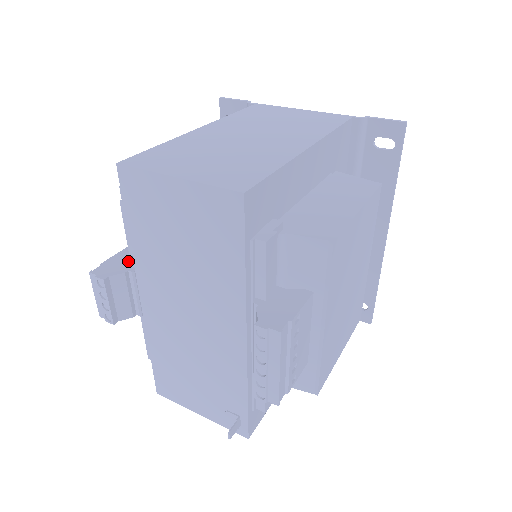
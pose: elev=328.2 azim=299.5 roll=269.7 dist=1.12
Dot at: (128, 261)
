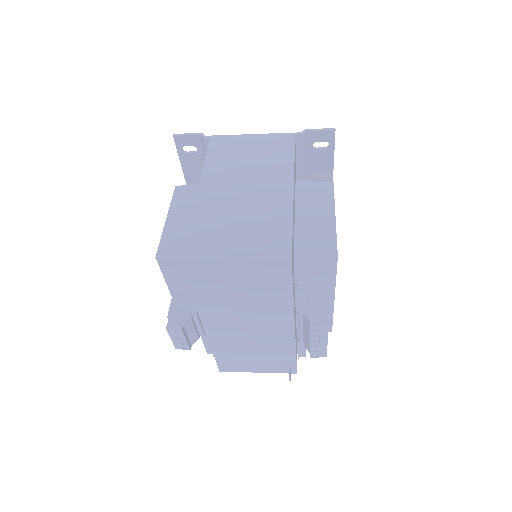
Dot at: (185, 306)
